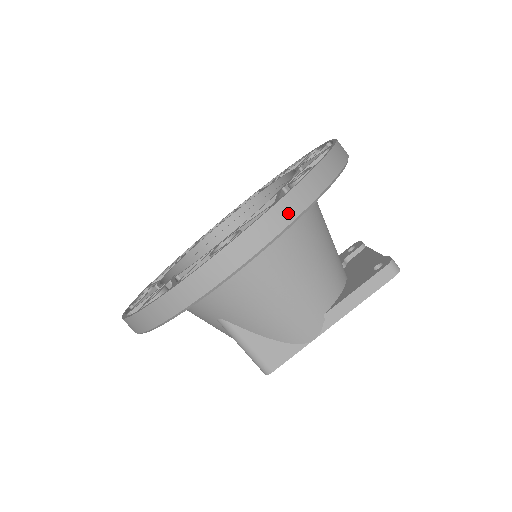
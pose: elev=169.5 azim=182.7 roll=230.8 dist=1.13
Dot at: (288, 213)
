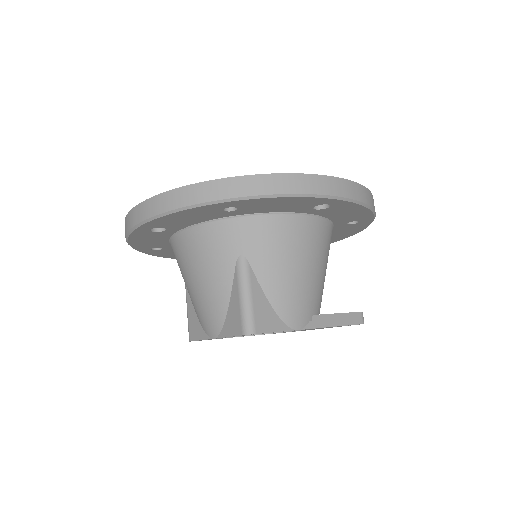
Dot at: (369, 199)
